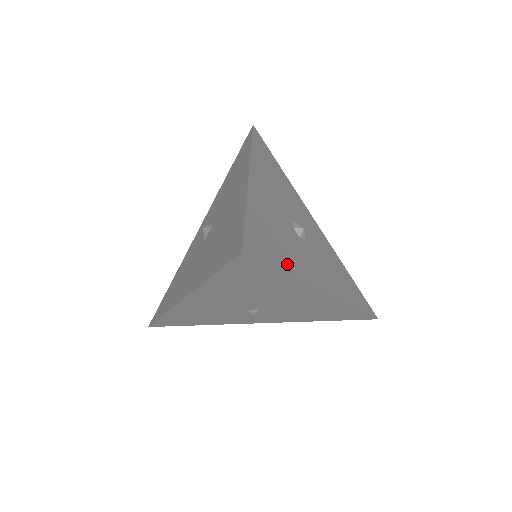
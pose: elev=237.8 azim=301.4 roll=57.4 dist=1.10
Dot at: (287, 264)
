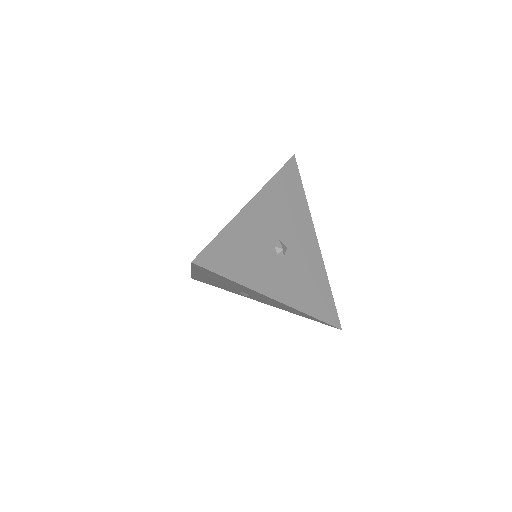
Dot at: (240, 274)
